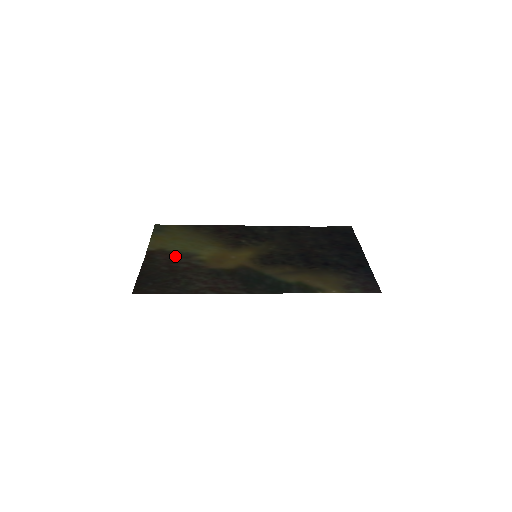
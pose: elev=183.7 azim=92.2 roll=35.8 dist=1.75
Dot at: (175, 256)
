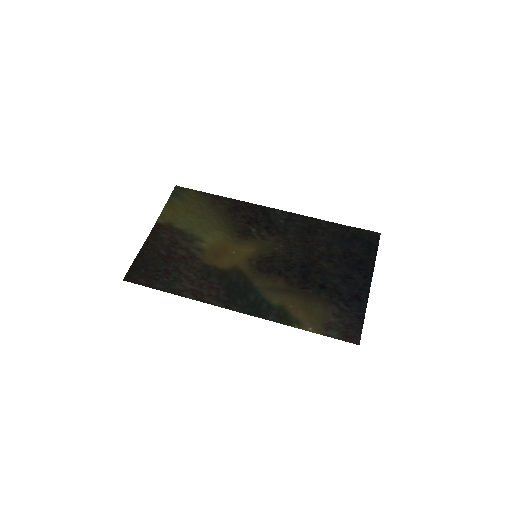
Dot at: (179, 237)
